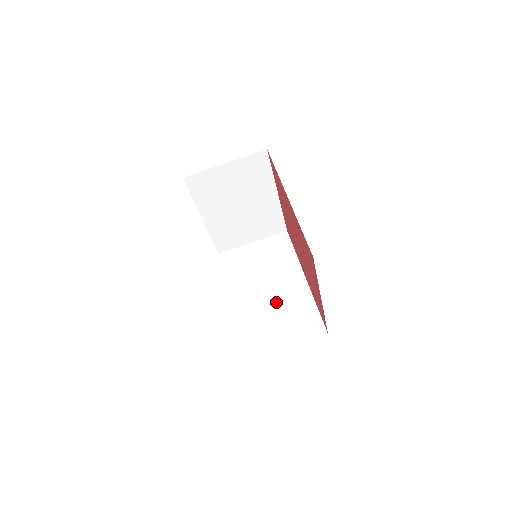
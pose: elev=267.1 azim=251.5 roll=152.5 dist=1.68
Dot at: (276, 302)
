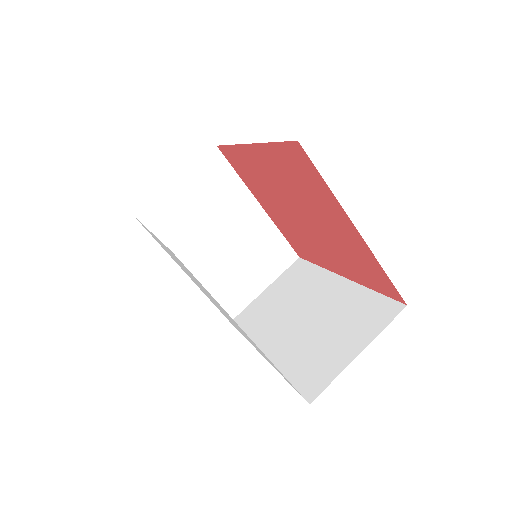
Dot at: (319, 319)
